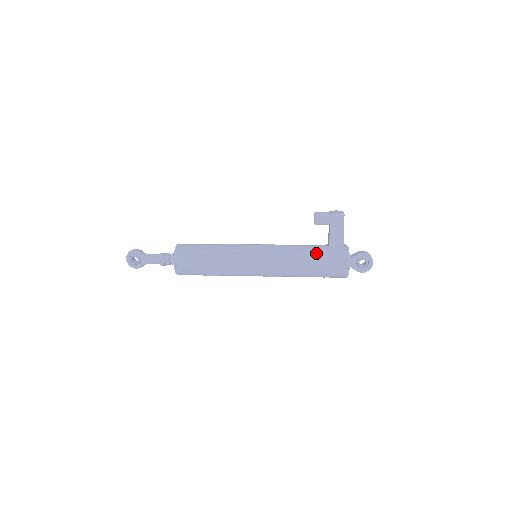
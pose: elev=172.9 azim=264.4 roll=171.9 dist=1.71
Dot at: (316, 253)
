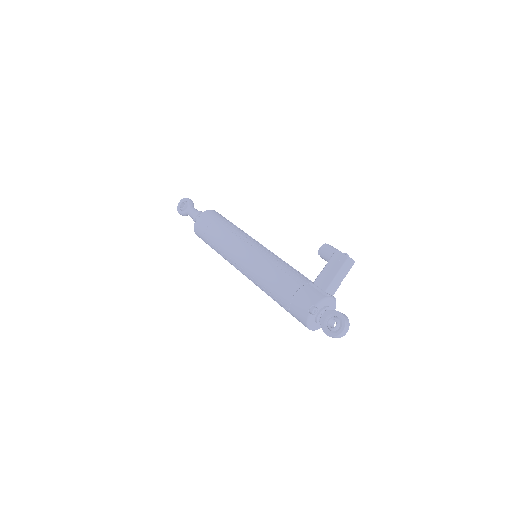
Dot at: (296, 279)
